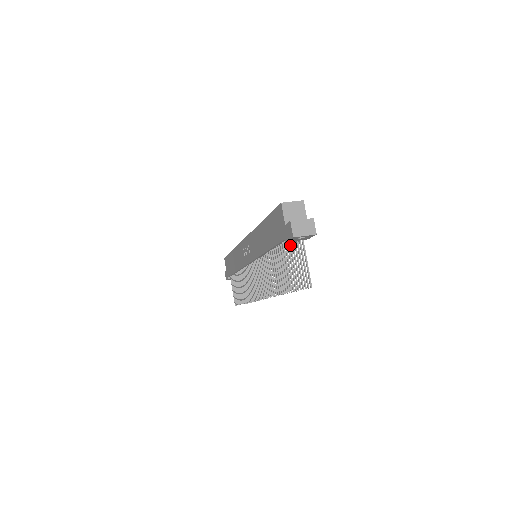
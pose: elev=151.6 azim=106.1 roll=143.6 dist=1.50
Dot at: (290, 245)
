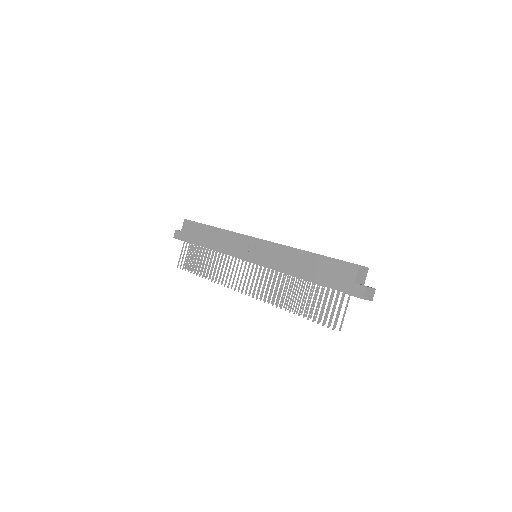
Dot at: occluded
